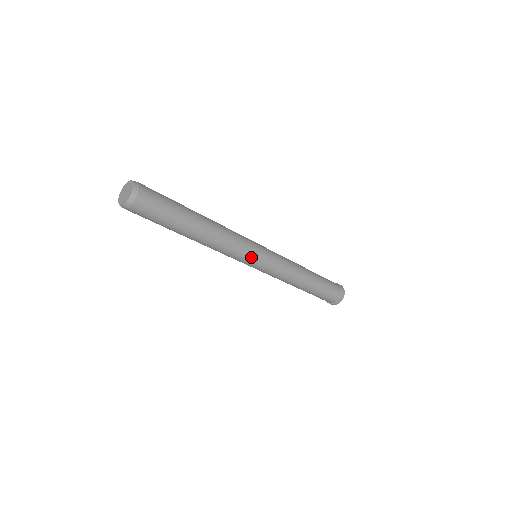
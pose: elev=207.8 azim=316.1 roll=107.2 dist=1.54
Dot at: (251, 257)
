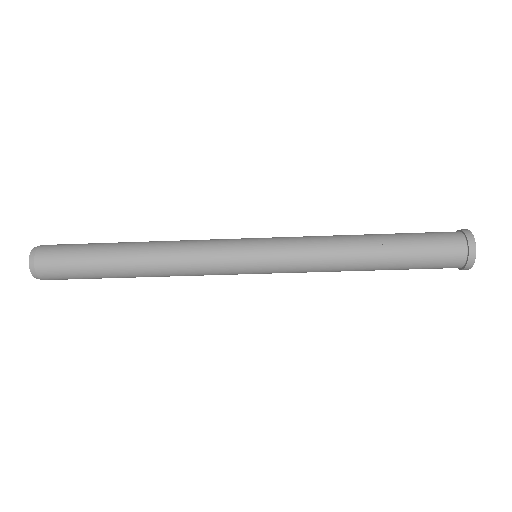
Dot at: (233, 249)
